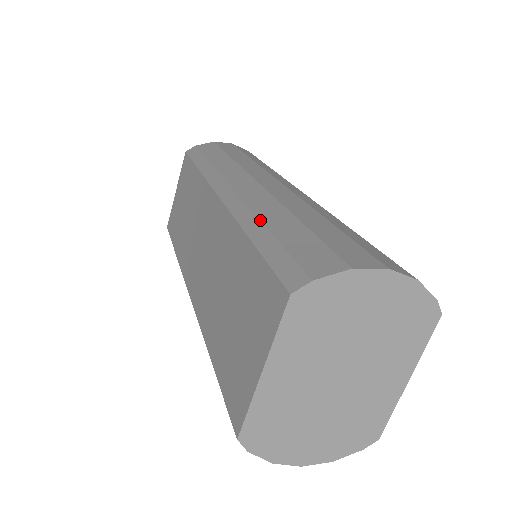
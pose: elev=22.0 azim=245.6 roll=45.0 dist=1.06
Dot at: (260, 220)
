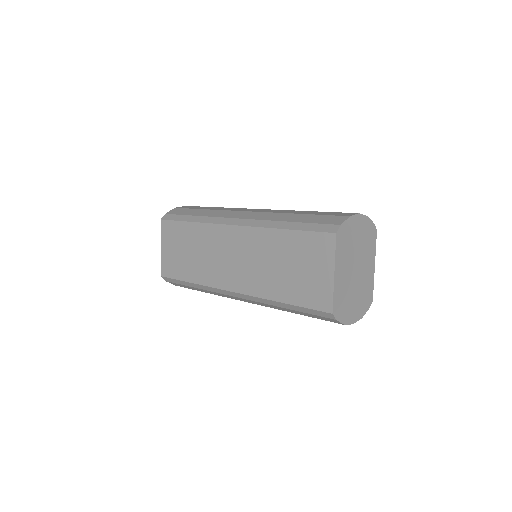
Dot at: (282, 221)
